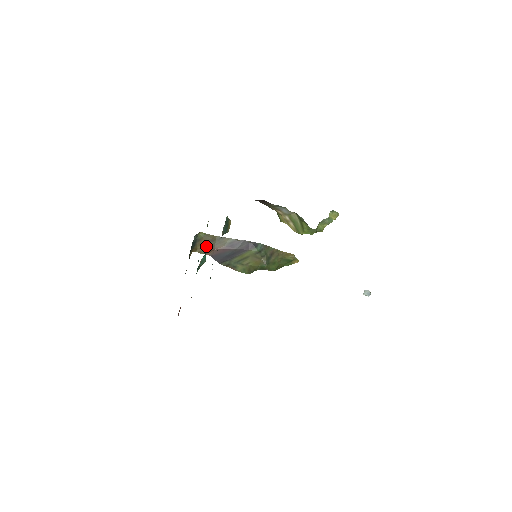
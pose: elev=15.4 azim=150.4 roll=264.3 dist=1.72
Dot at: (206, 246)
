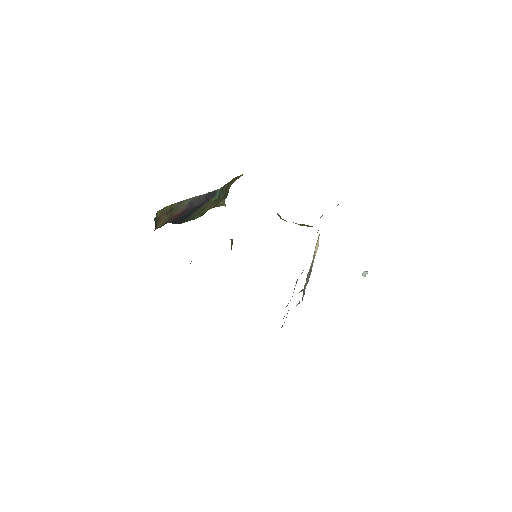
Dot at: (165, 218)
